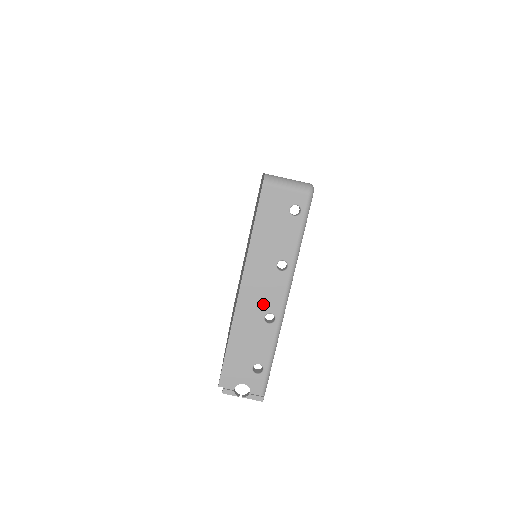
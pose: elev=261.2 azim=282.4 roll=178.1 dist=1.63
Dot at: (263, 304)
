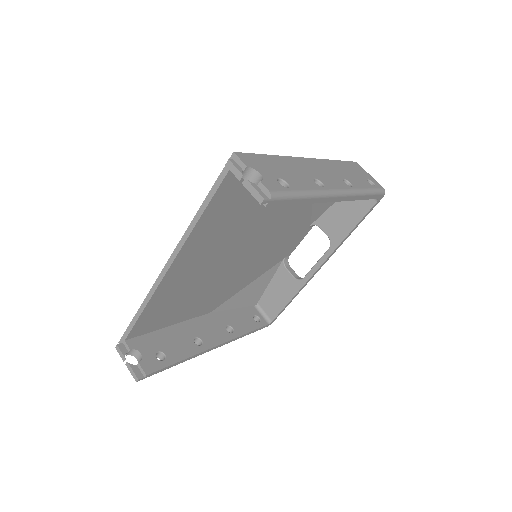
Dot at: (319, 176)
